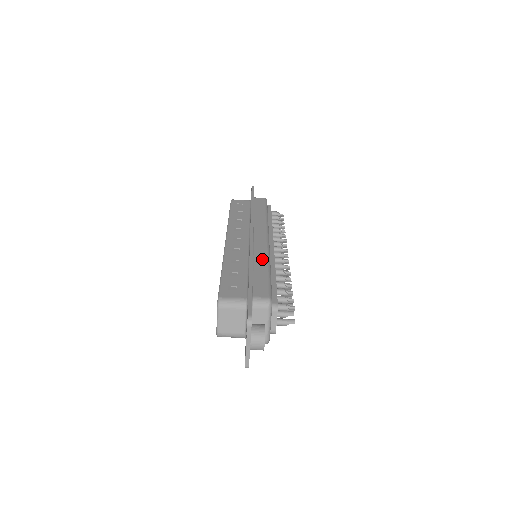
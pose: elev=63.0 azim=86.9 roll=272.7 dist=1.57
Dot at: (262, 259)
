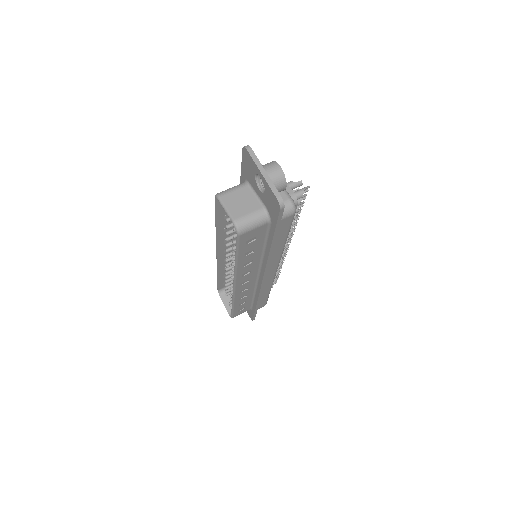
Dot at: occluded
